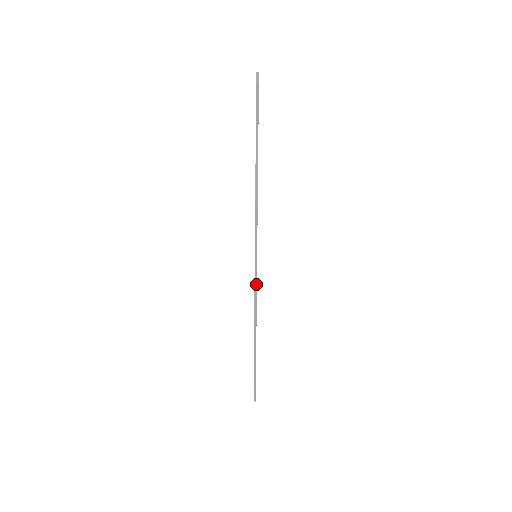
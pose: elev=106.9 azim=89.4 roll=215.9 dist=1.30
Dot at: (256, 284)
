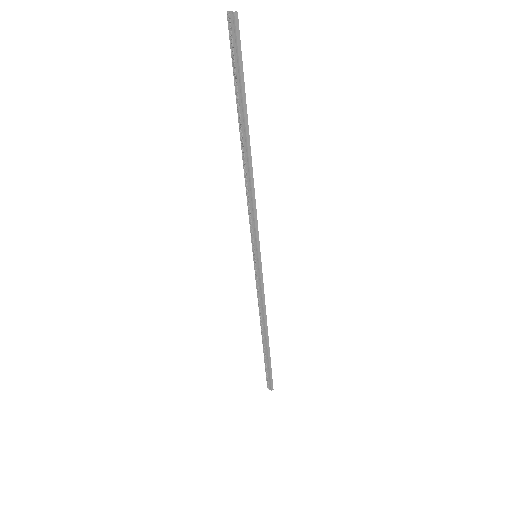
Dot at: (263, 285)
